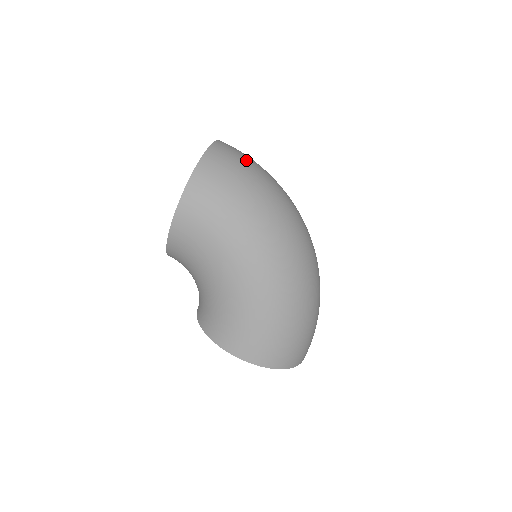
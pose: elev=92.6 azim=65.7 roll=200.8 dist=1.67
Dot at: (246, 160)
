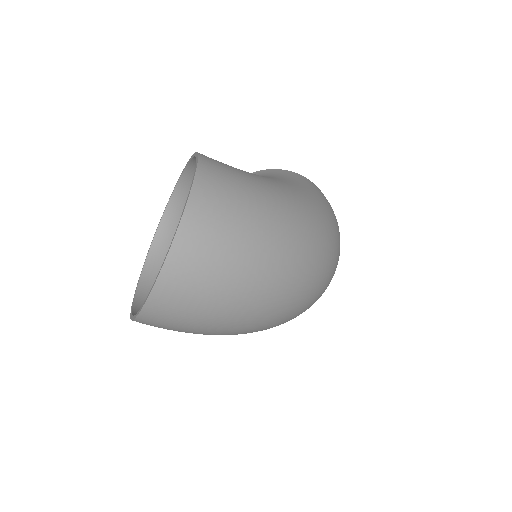
Dot at: (202, 309)
